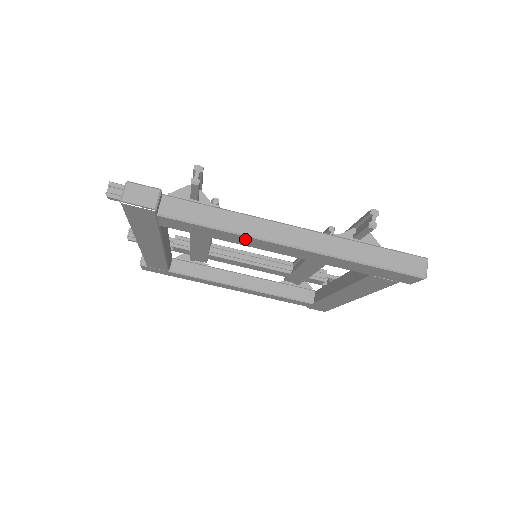
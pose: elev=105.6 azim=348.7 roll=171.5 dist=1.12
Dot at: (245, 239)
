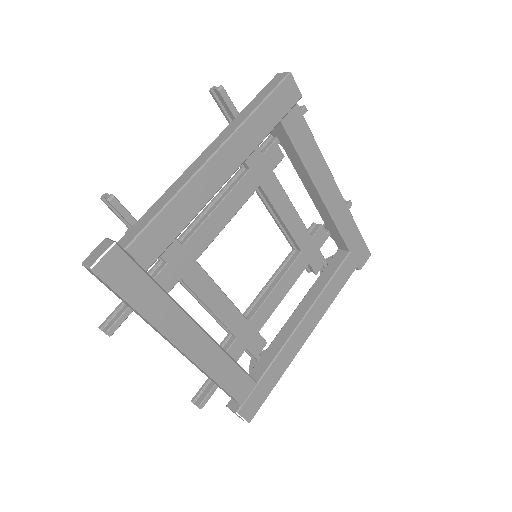
Dot at: (321, 166)
